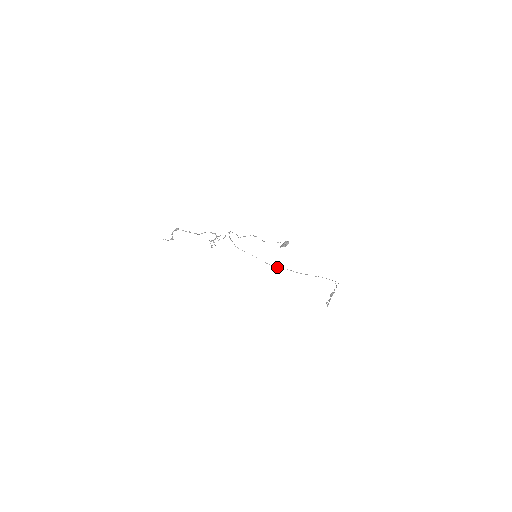
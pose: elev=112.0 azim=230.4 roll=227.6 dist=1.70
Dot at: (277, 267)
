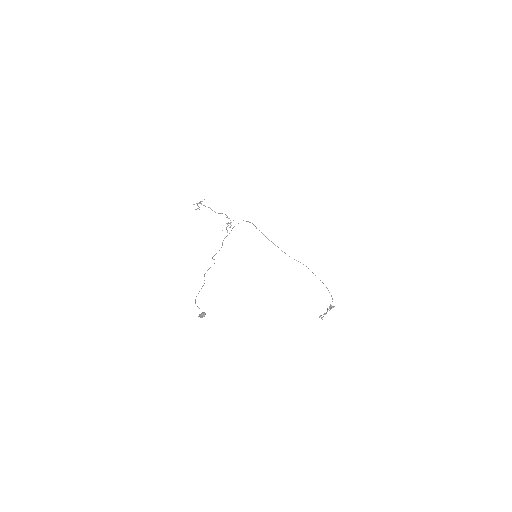
Dot at: occluded
